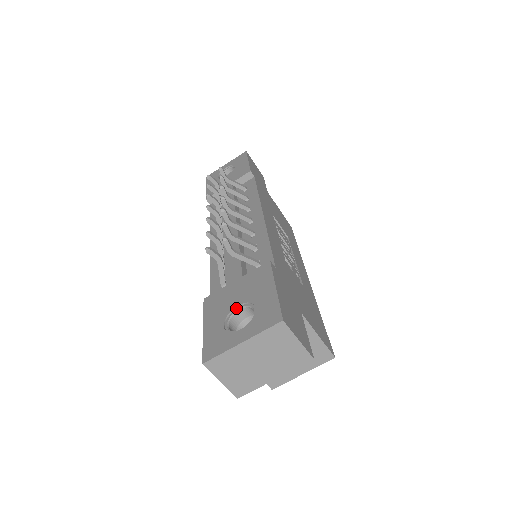
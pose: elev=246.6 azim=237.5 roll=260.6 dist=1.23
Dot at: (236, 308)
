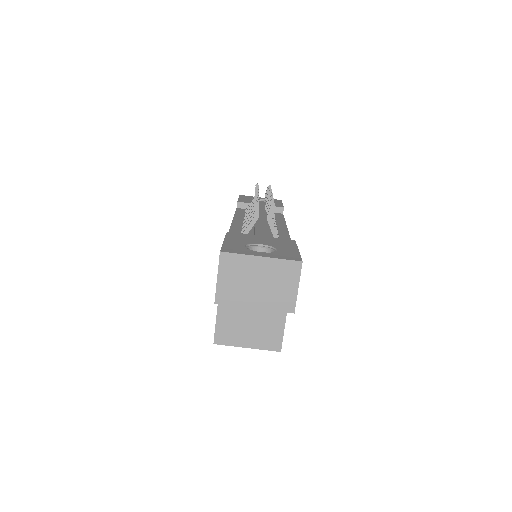
Dot at: (258, 245)
